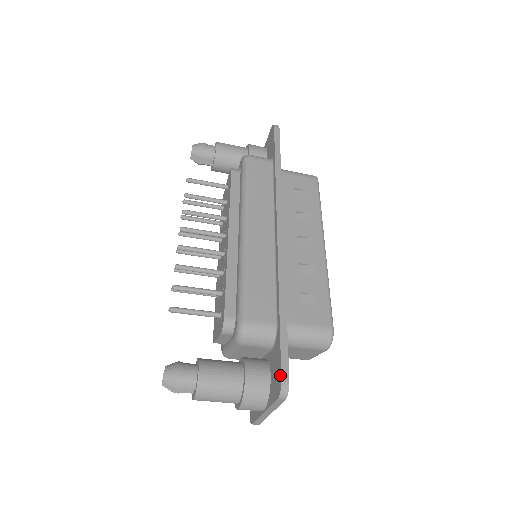
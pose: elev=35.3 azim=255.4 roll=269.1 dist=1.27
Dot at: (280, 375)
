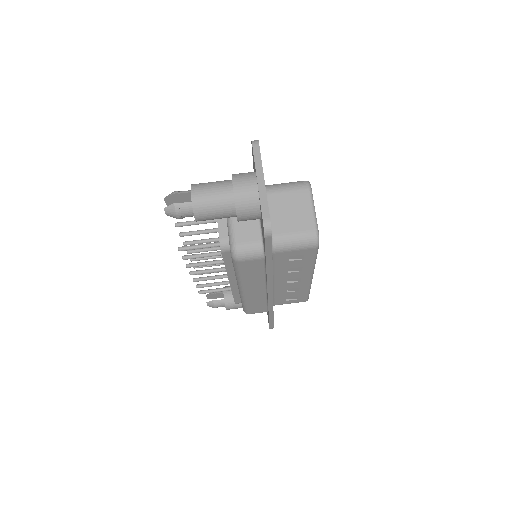
Dot at: occluded
